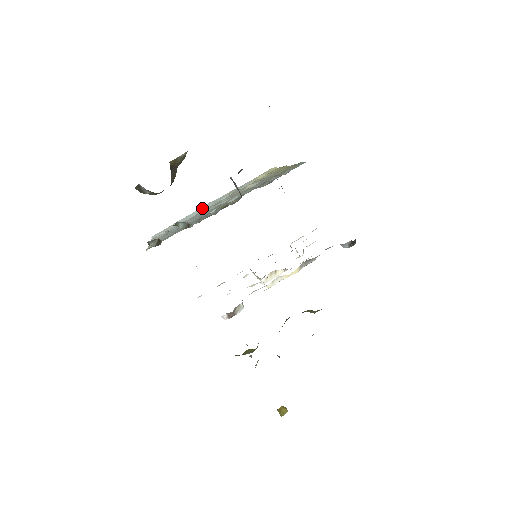
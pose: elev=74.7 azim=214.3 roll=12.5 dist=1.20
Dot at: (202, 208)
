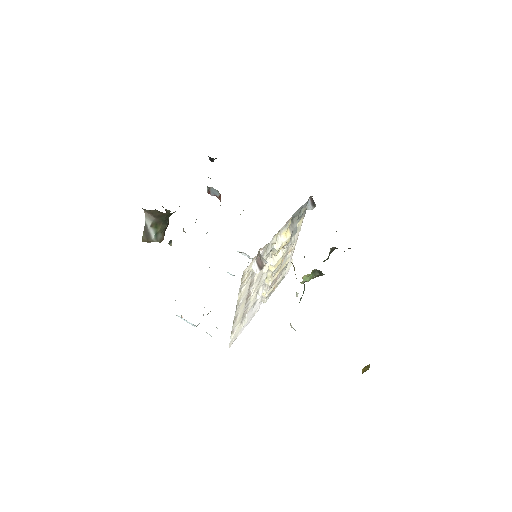
Dot at: occluded
